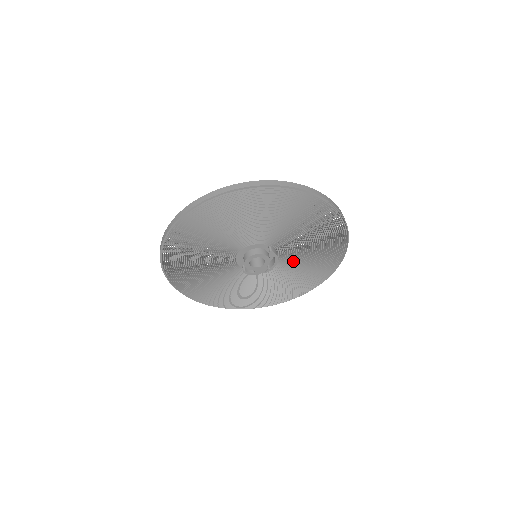
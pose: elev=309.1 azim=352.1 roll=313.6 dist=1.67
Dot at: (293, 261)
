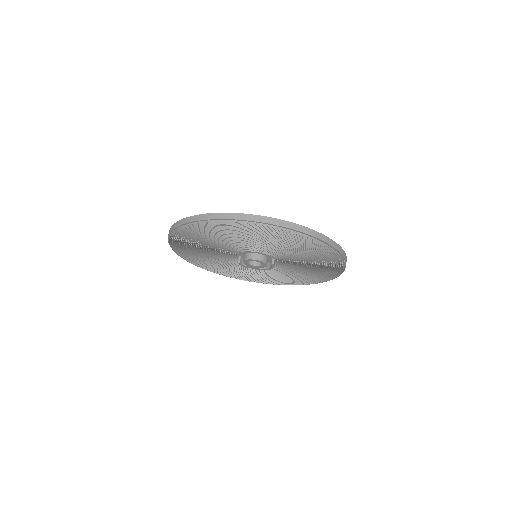
Dot at: (281, 270)
